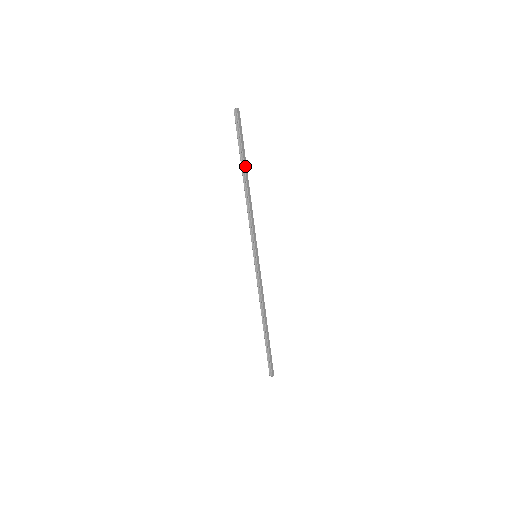
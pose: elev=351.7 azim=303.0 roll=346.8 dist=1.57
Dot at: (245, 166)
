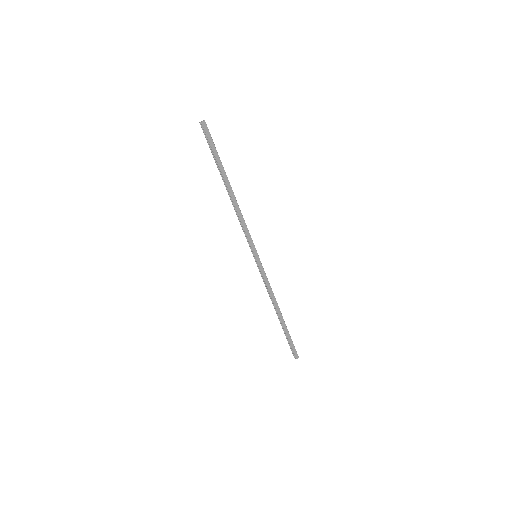
Dot at: (224, 175)
